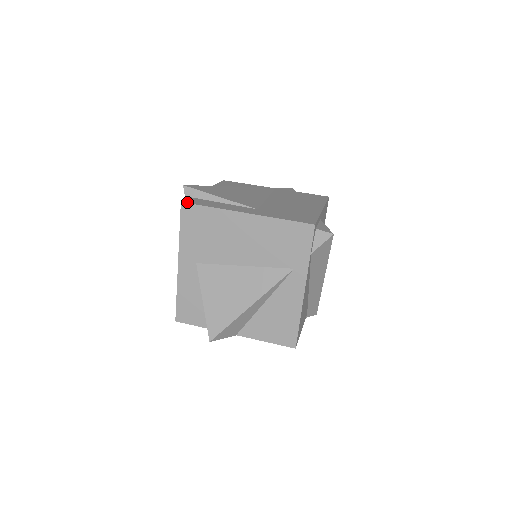
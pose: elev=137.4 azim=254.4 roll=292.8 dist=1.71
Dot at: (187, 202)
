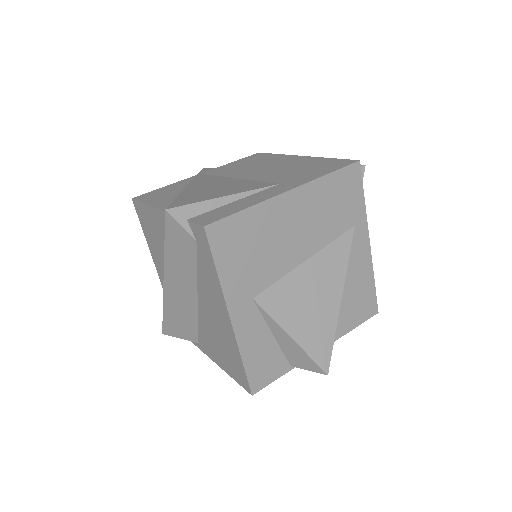
Dot at: (210, 222)
